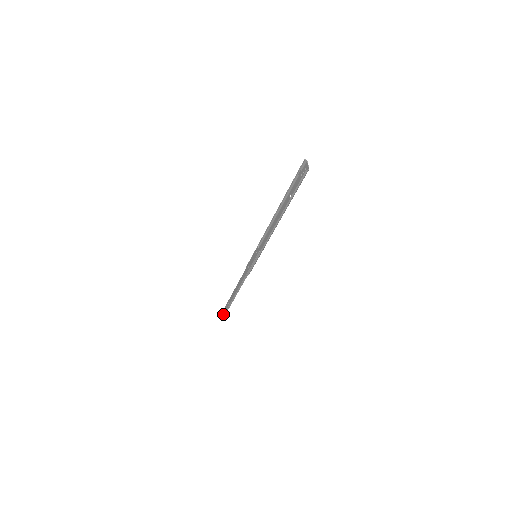
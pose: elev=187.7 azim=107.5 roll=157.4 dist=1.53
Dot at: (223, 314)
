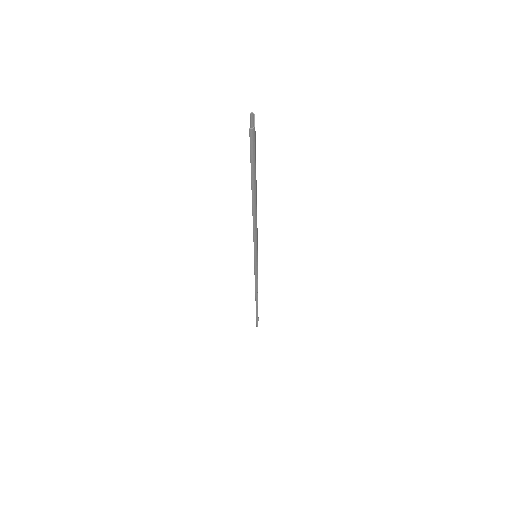
Dot at: (256, 323)
